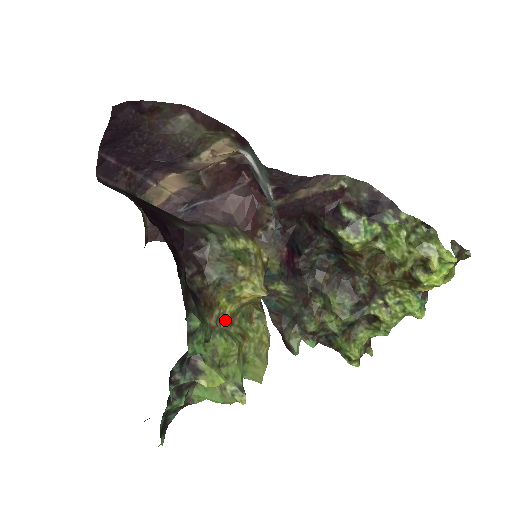
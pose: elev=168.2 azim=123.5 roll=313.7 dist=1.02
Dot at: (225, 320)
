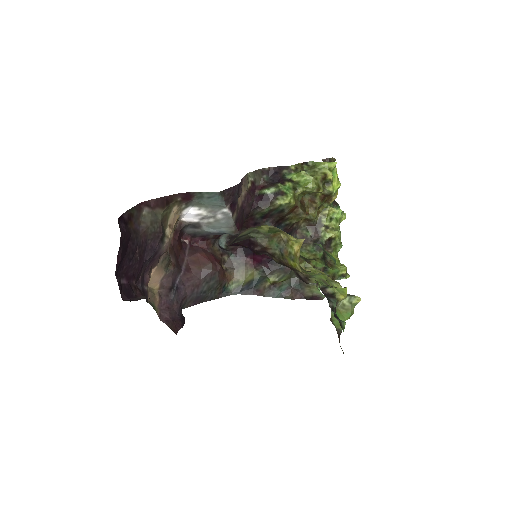
Dot at: occluded
